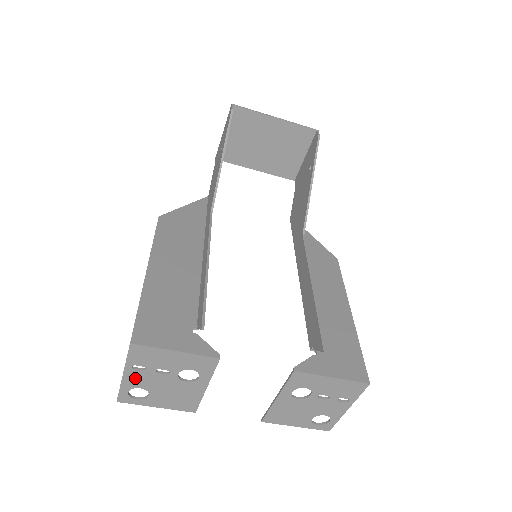
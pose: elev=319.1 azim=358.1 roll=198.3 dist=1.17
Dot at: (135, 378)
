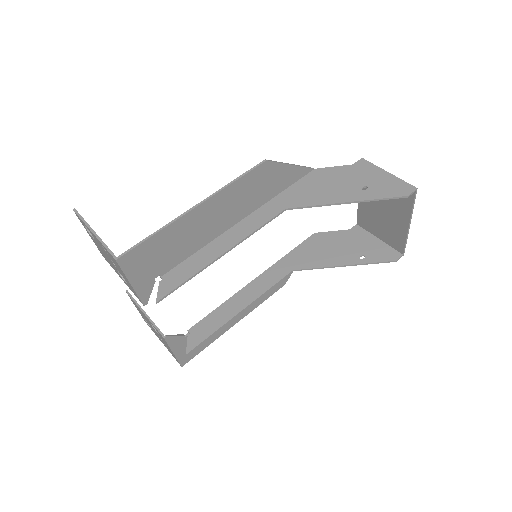
Dot at: occluded
